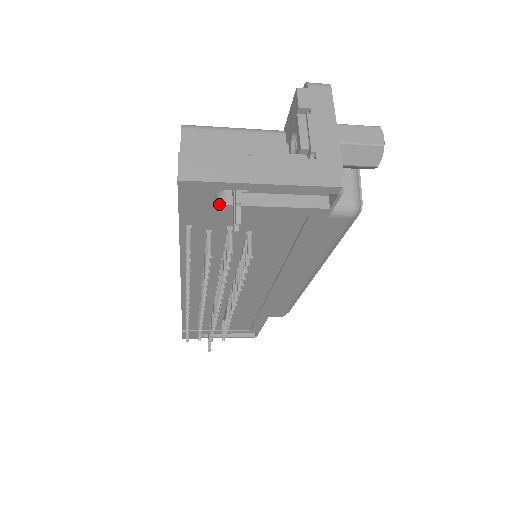
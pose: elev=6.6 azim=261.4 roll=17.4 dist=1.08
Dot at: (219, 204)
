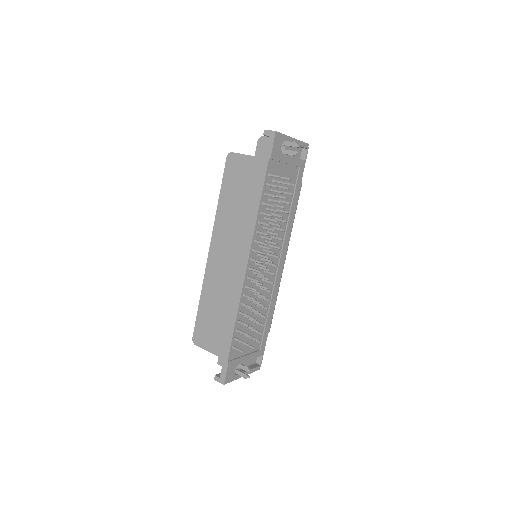
Dot at: (281, 152)
